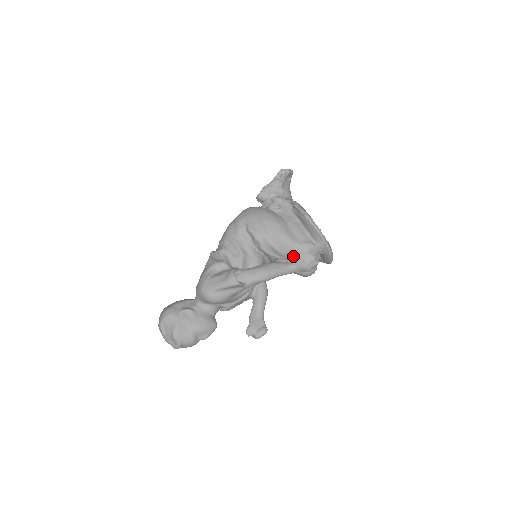
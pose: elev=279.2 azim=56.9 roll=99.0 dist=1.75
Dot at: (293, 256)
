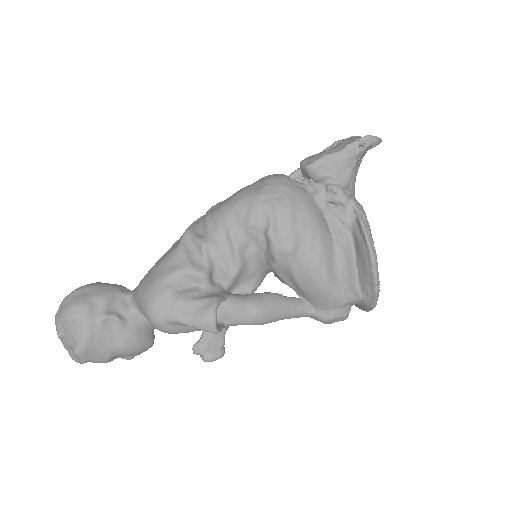
Dot at: (317, 300)
